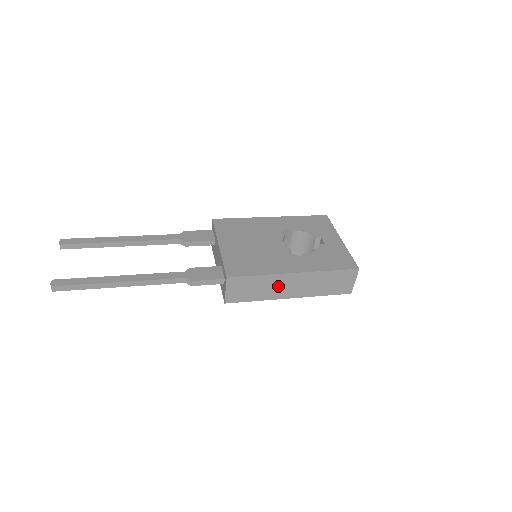
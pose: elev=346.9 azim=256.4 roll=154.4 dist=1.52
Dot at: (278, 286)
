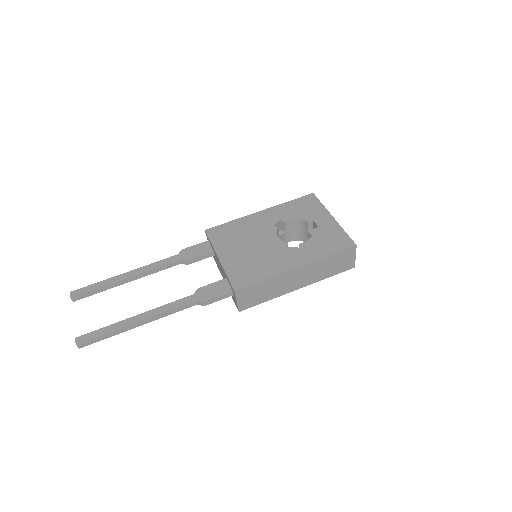
Dot at: (284, 283)
